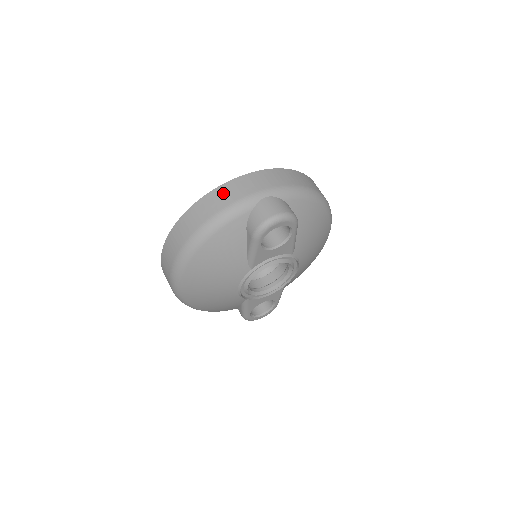
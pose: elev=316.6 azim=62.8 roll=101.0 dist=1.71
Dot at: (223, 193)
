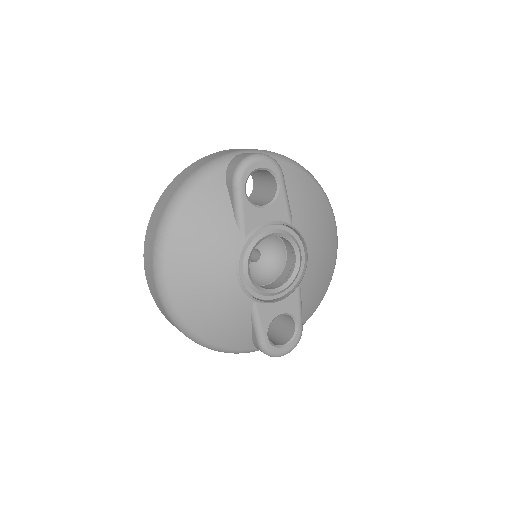
Dot at: (197, 163)
